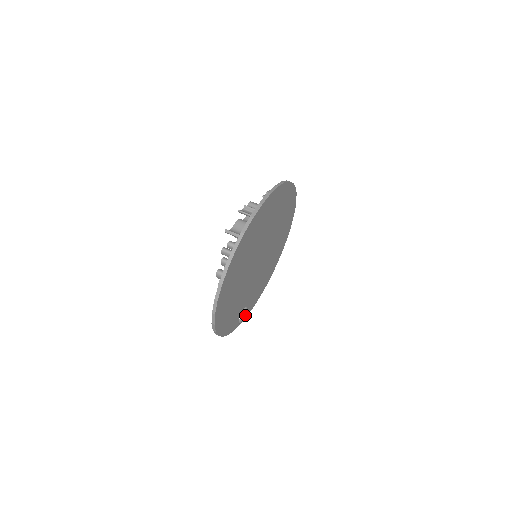
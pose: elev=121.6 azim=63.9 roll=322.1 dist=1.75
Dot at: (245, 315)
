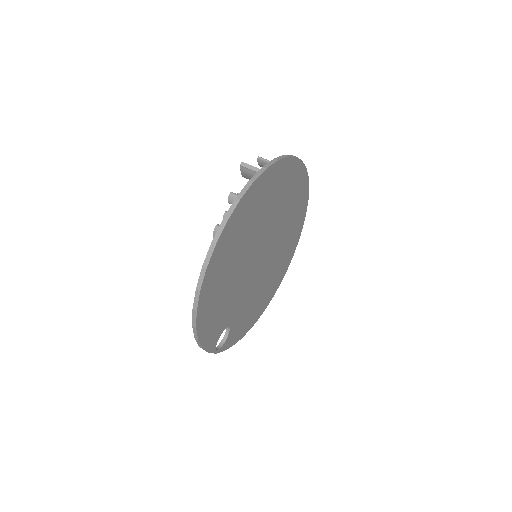
Dot at: (224, 345)
